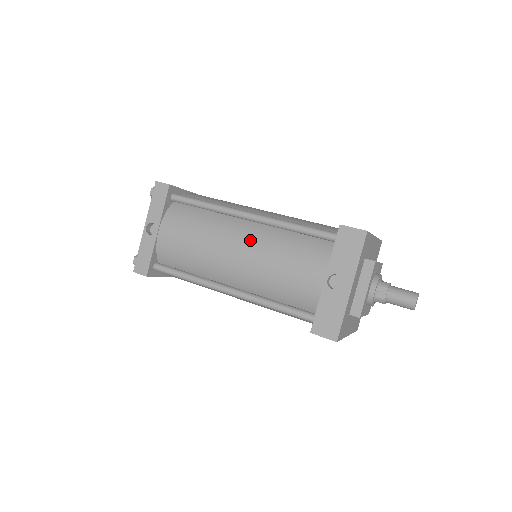
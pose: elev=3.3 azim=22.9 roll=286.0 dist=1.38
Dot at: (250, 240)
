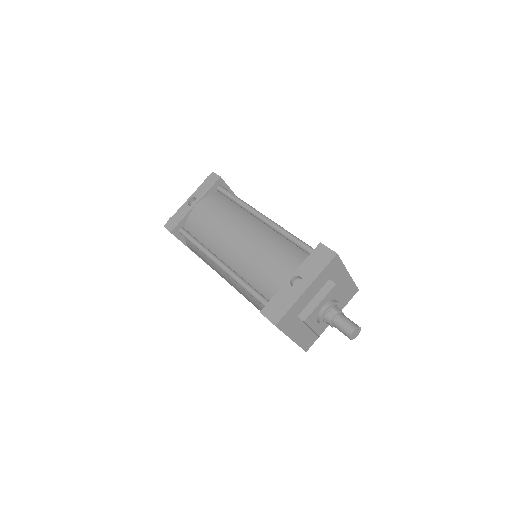
Dot at: (254, 233)
